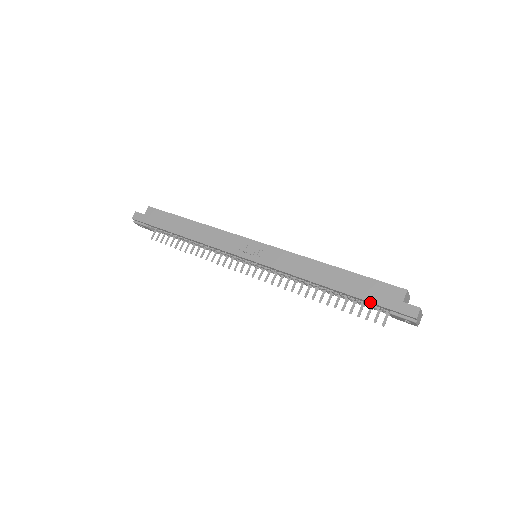
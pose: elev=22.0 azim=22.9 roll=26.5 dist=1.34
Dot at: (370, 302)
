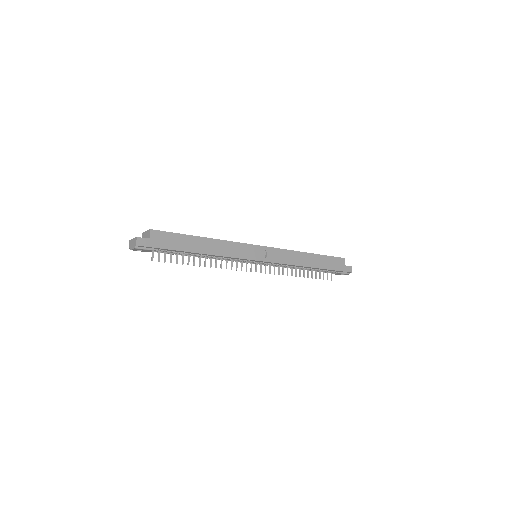
Dot at: (333, 270)
